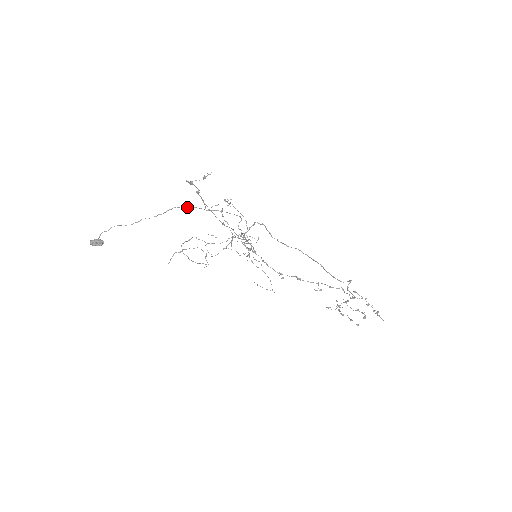
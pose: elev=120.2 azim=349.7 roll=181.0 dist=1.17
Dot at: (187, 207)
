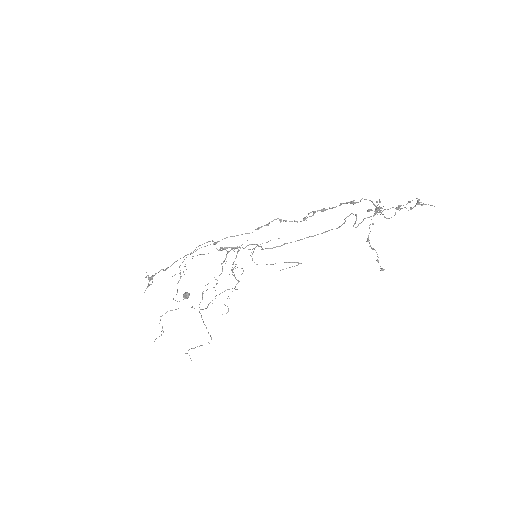
Dot at: (182, 262)
